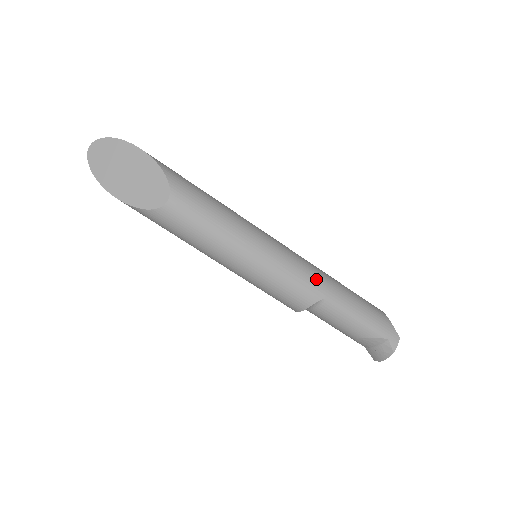
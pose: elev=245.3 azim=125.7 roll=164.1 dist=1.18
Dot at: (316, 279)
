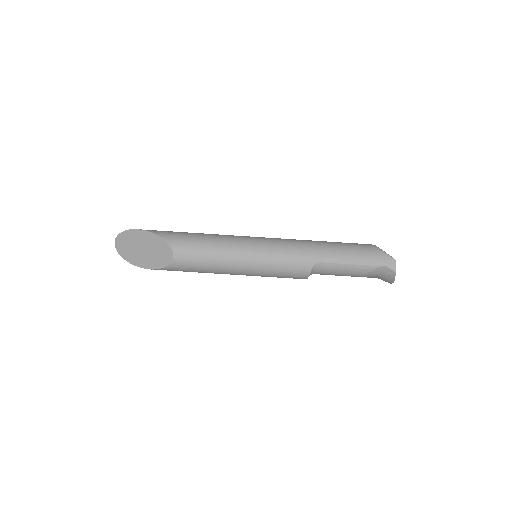
Dot at: (304, 251)
